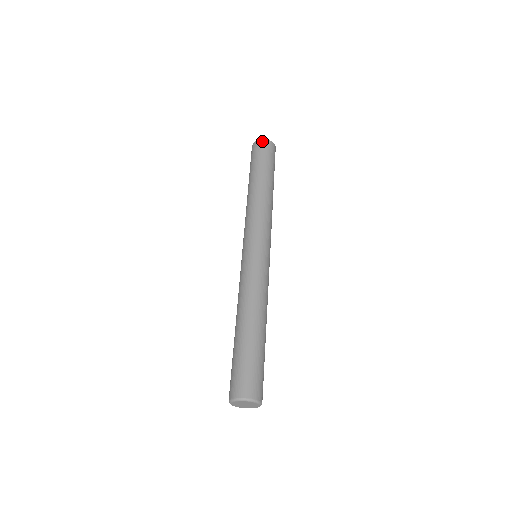
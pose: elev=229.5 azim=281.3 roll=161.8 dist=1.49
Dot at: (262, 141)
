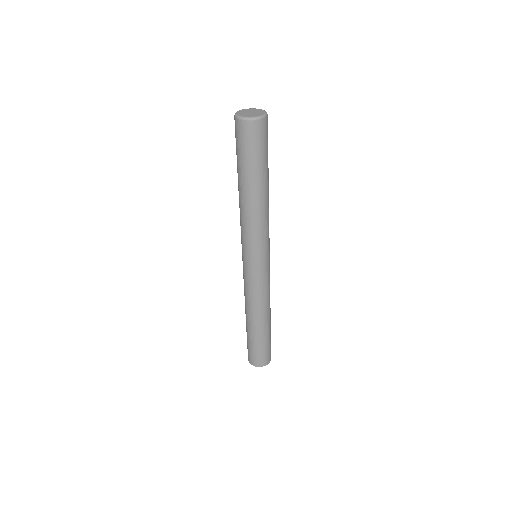
Dot at: occluded
